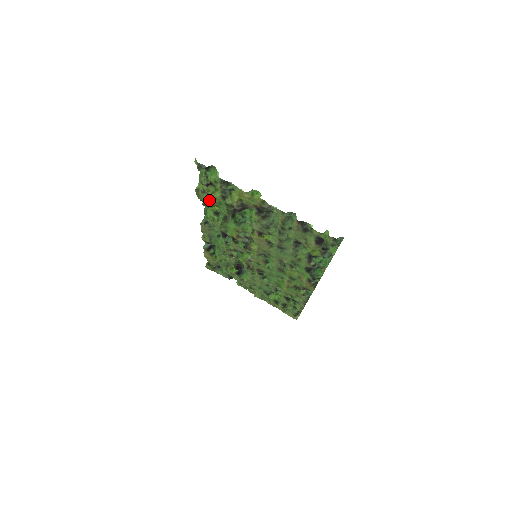
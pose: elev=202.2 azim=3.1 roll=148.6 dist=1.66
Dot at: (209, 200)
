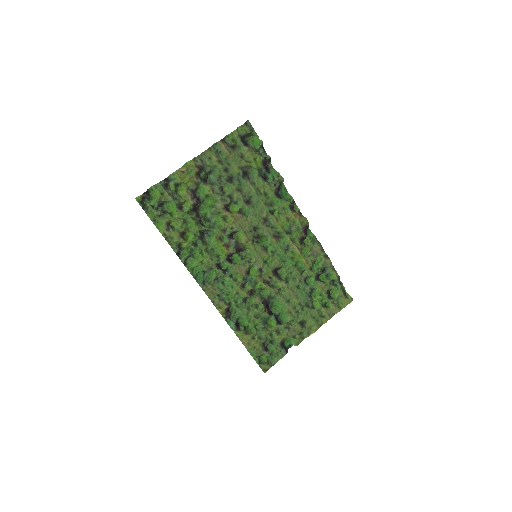
Dot at: (178, 232)
